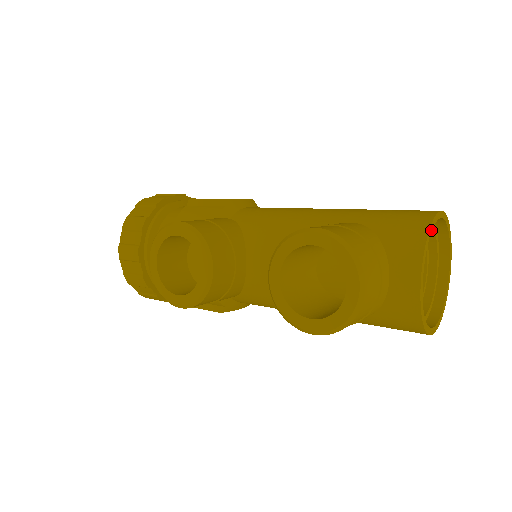
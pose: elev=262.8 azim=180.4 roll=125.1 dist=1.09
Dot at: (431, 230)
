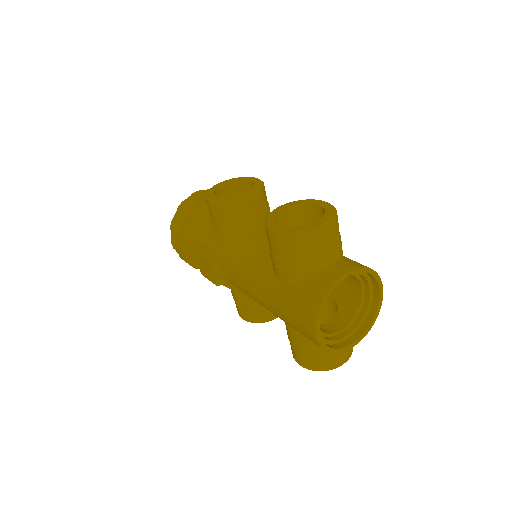
Dot at: (373, 274)
